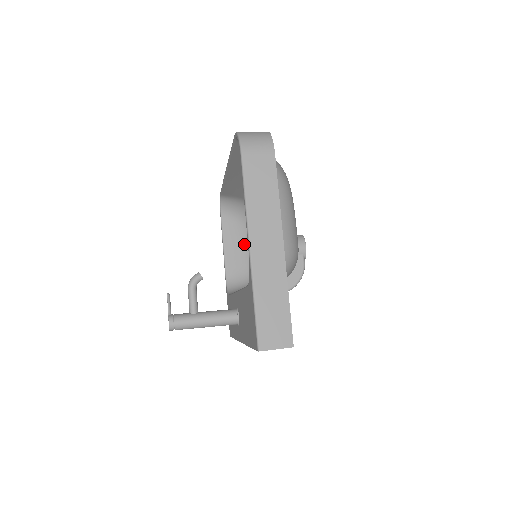
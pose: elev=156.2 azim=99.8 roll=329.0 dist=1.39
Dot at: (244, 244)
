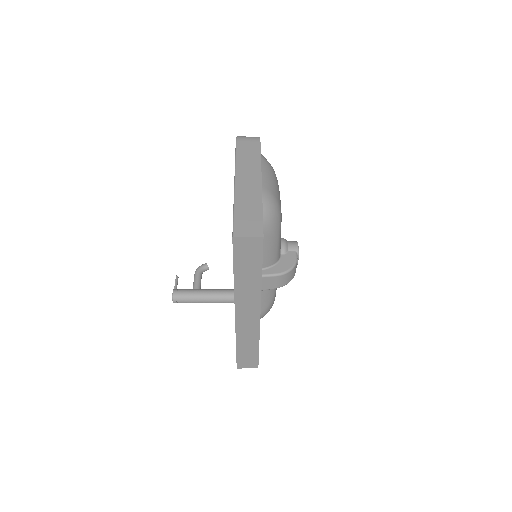
Dot at: occluded
